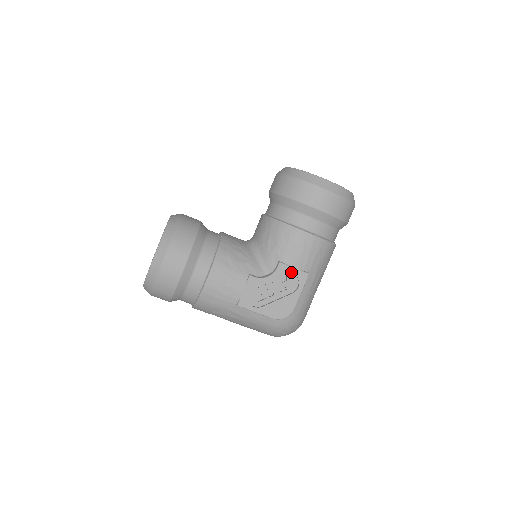
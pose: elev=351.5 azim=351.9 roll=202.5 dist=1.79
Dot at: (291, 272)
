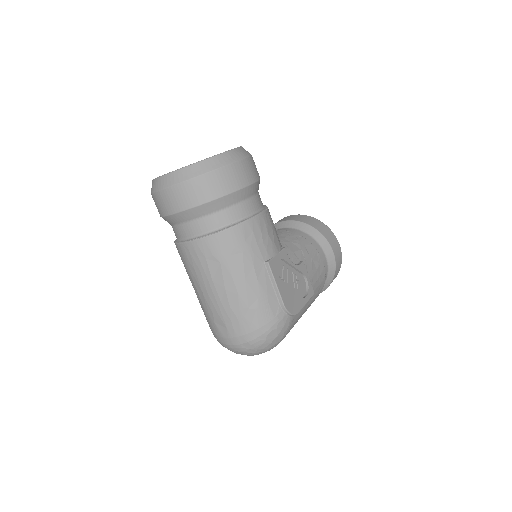
Dot at: (305, 279)
